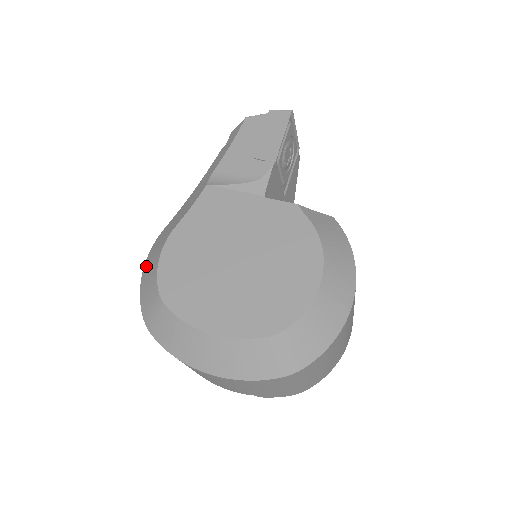
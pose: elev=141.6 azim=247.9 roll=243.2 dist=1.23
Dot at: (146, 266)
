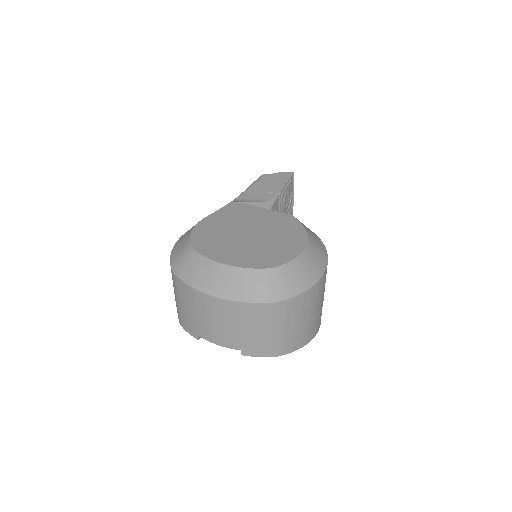
Dot at: (179, 240)
